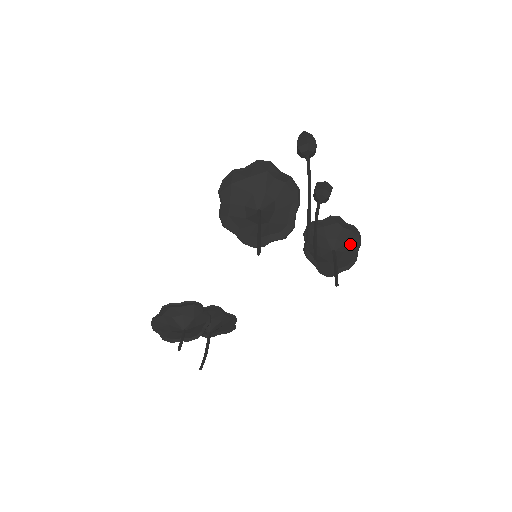
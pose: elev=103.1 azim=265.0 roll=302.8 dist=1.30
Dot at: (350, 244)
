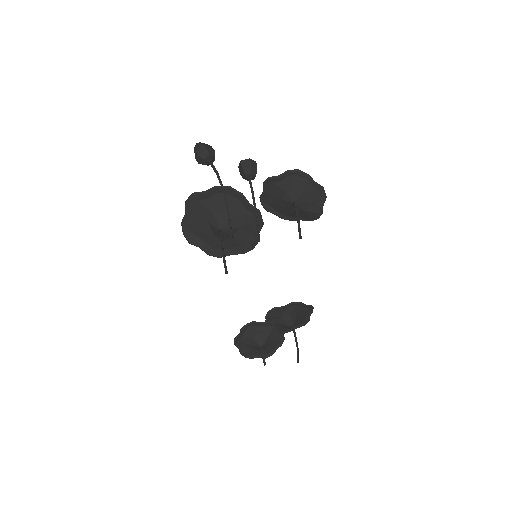
Dot at: (301, 184)
